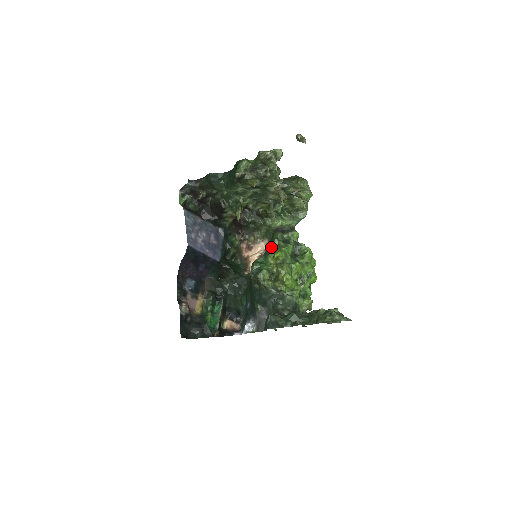
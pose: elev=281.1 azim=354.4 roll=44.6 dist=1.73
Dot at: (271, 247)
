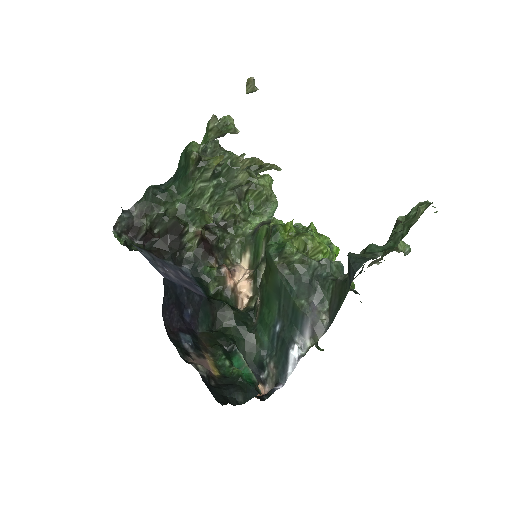
Dot at: (274, 224)
